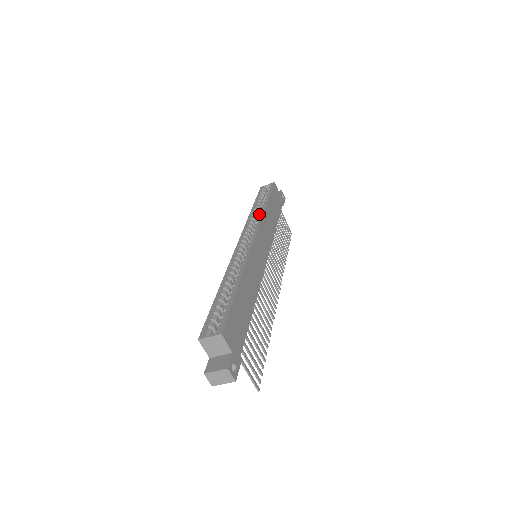
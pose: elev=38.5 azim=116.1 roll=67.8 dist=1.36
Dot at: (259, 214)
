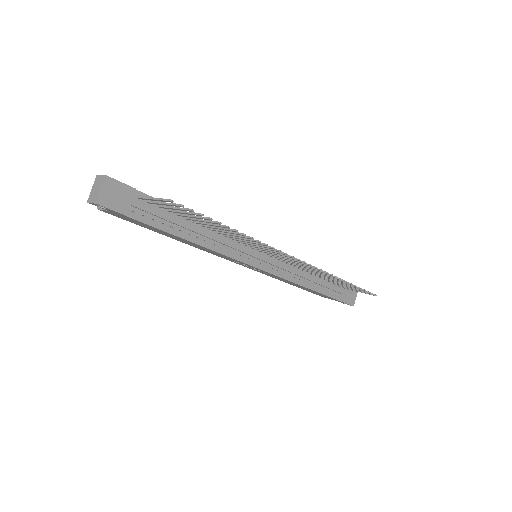
Dot at: occluded
